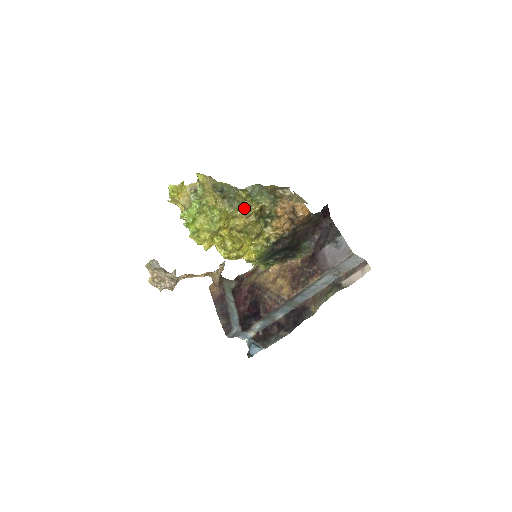
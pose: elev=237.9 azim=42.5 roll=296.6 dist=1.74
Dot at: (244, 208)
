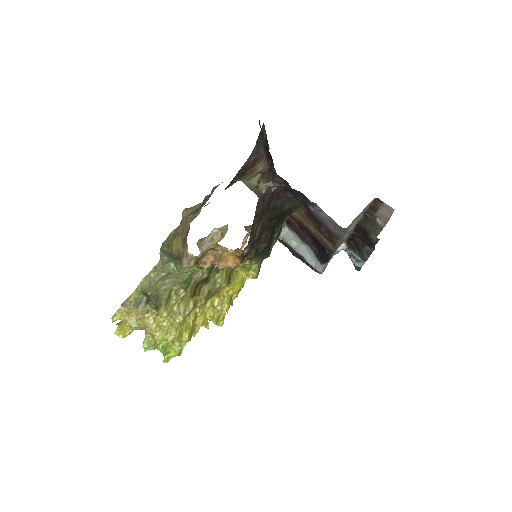
Dot at: (180, 321)
